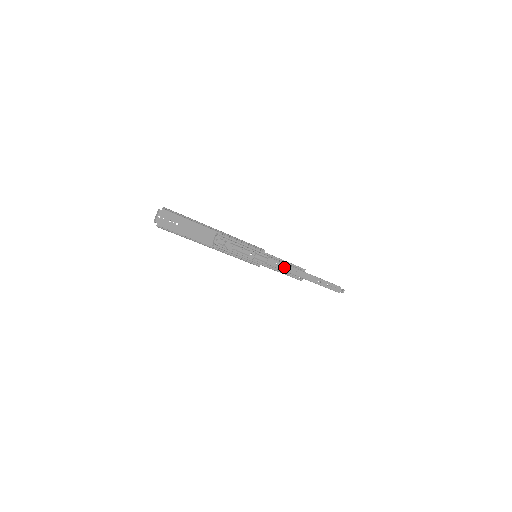
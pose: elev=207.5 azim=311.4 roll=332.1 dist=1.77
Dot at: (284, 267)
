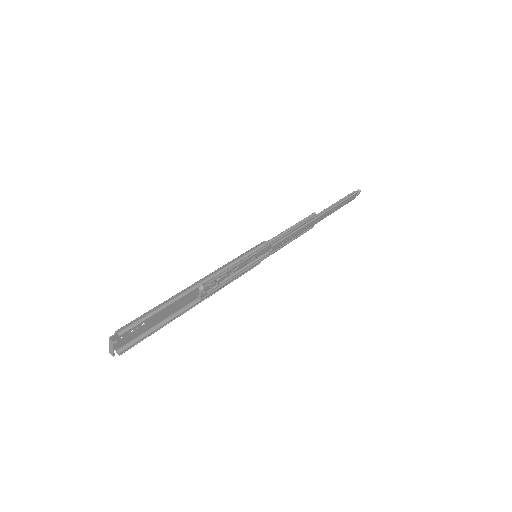
Dot at: (292, 236)
